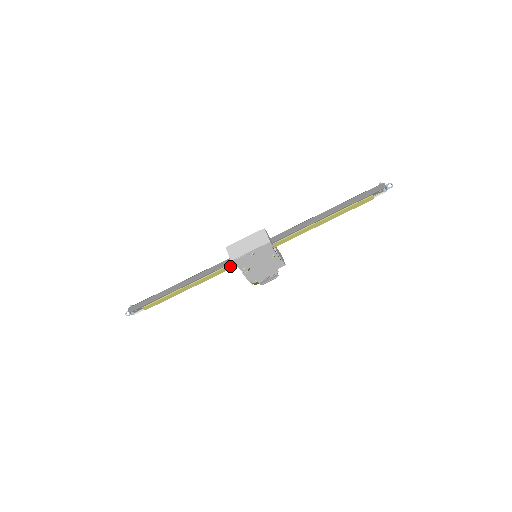
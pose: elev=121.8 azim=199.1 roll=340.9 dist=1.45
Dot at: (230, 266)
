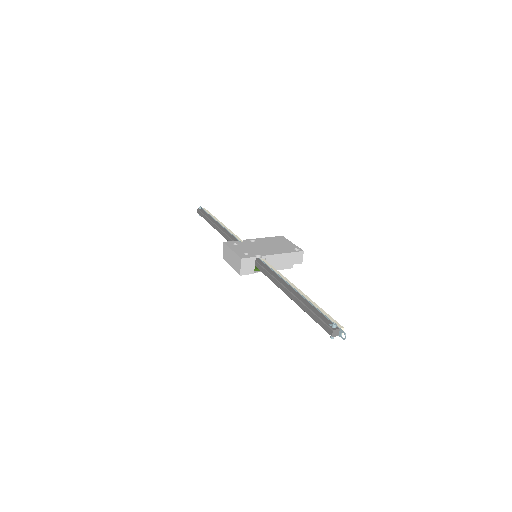
Dot at: occluded
